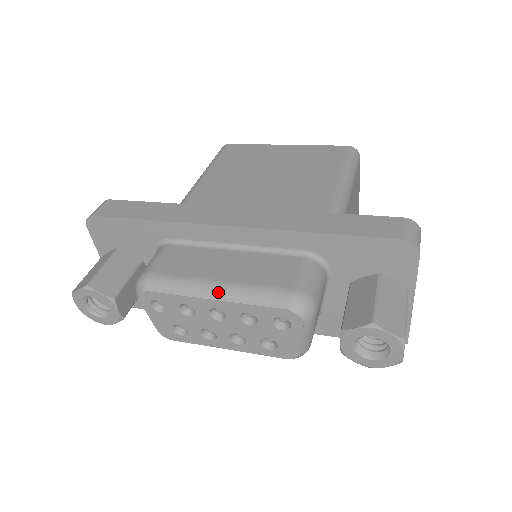
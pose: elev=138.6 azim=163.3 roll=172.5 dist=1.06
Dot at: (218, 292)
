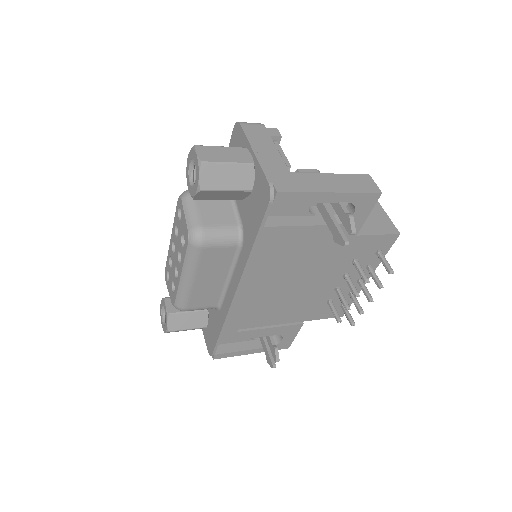
Dot at: occluded
